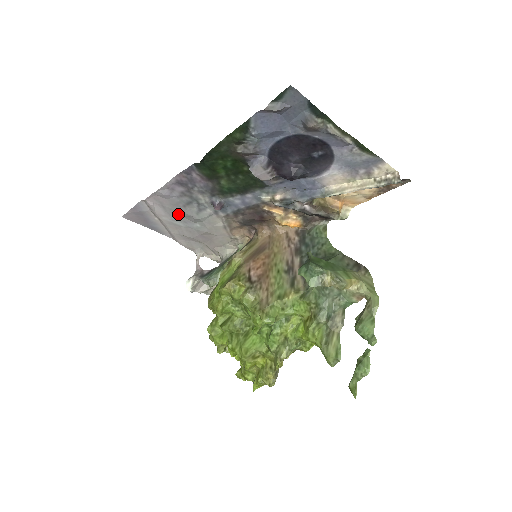
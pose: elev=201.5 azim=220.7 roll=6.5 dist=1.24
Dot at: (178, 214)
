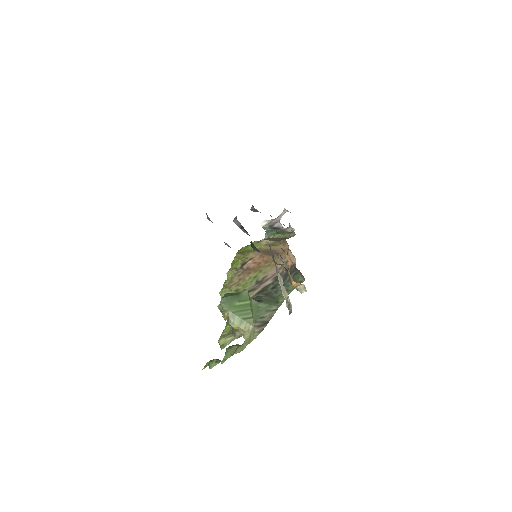
Dot at: occluded
